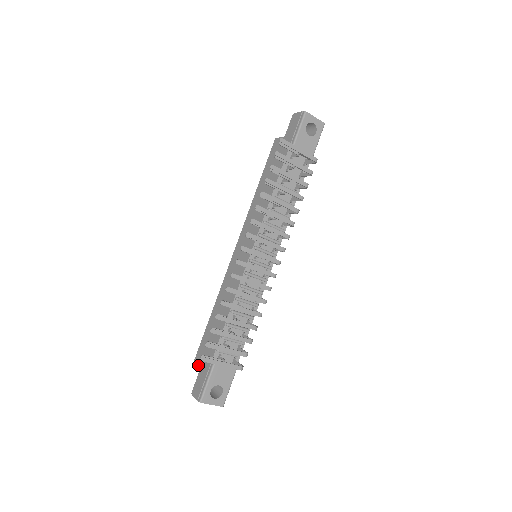
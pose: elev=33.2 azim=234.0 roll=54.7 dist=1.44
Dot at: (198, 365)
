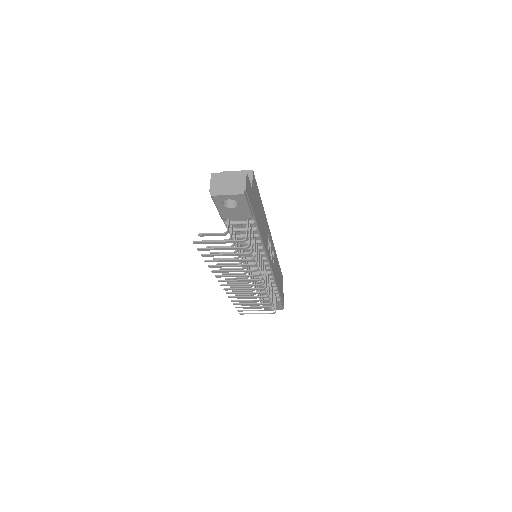
Dot at: occluded
